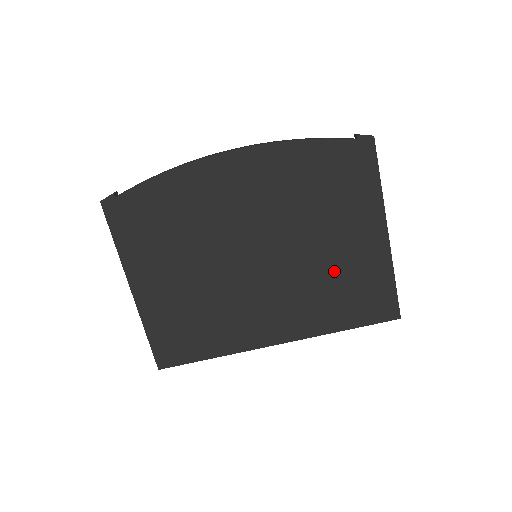
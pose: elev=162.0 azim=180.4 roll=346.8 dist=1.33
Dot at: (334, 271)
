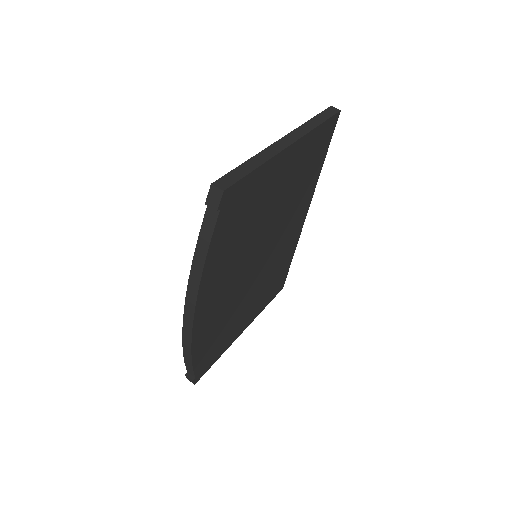
Dot at: (292, 188)
